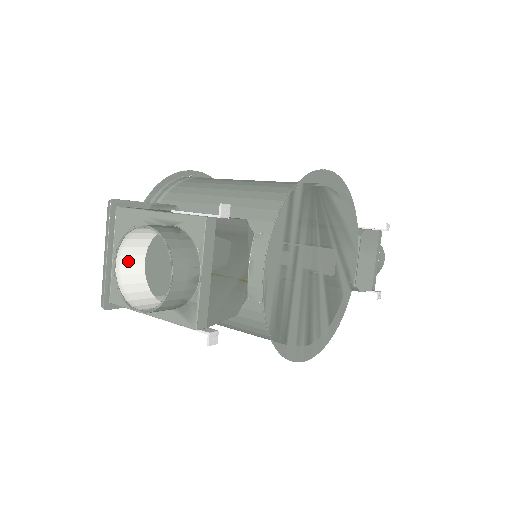
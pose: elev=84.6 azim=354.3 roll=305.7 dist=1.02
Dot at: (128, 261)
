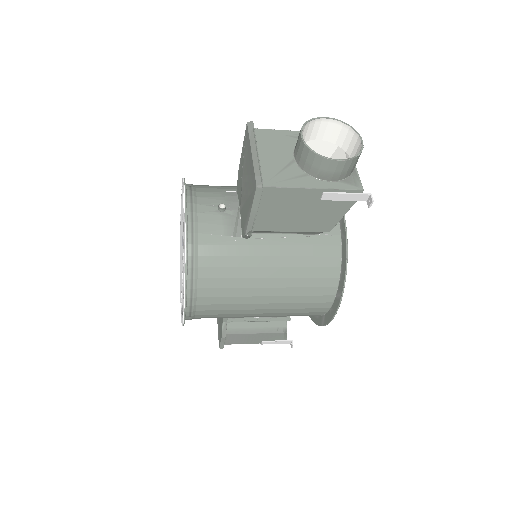
Dot at: (299, 145)
